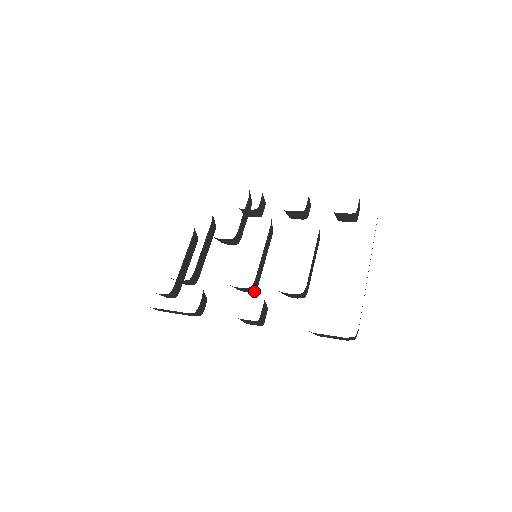
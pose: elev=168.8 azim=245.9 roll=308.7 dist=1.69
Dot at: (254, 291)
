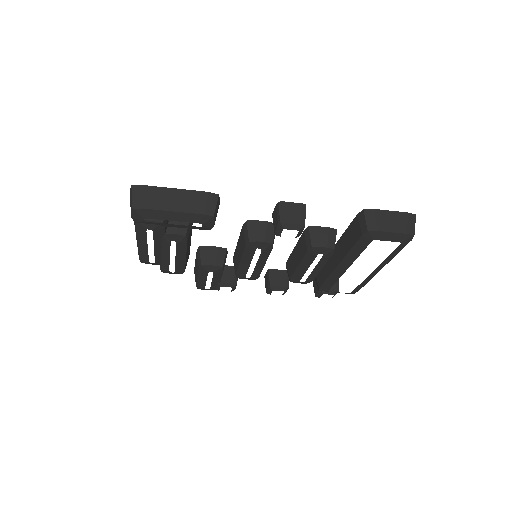
Dot at: (272, 242)
